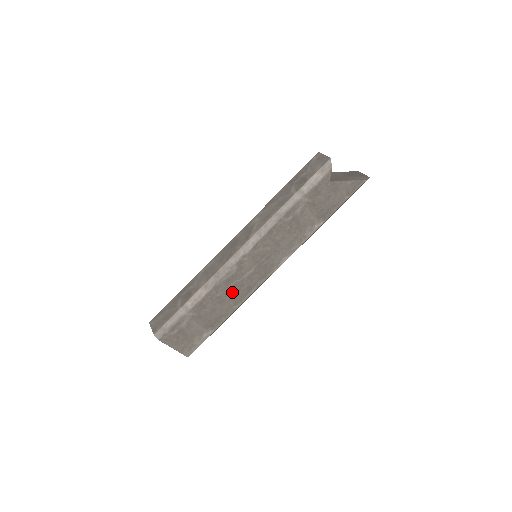
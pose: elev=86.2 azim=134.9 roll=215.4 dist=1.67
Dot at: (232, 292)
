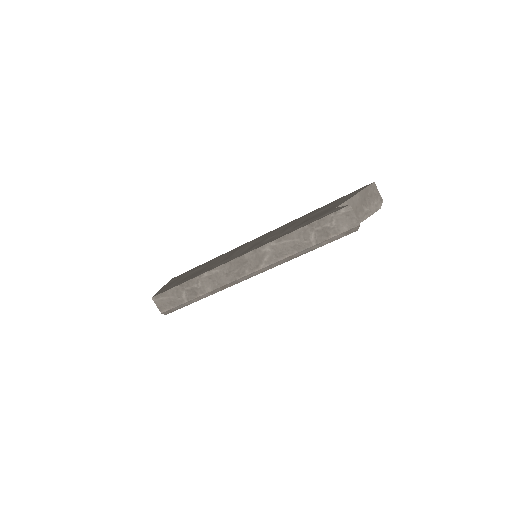
Dot at: occluded
